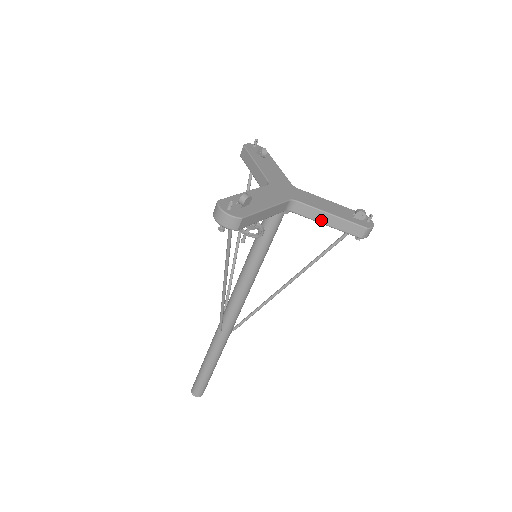
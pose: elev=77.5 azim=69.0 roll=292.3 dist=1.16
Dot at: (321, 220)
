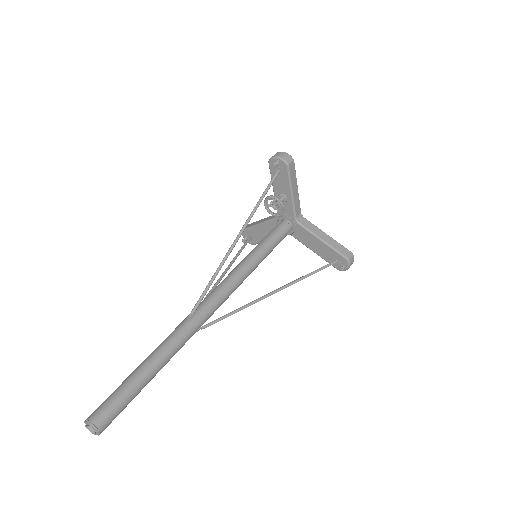
Dot at: (320, 236)
